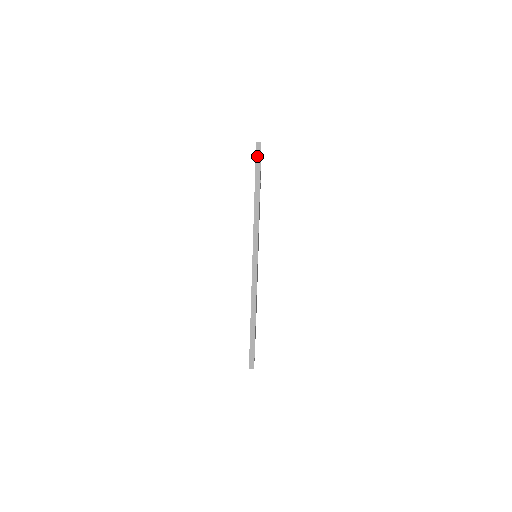
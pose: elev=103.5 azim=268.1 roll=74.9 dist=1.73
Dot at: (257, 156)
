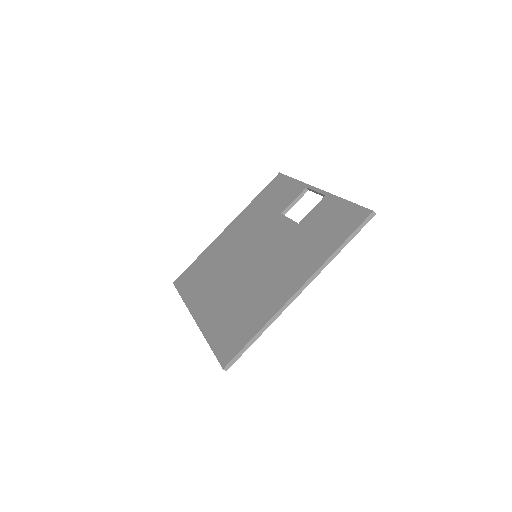
Dot at: (365, 221)
